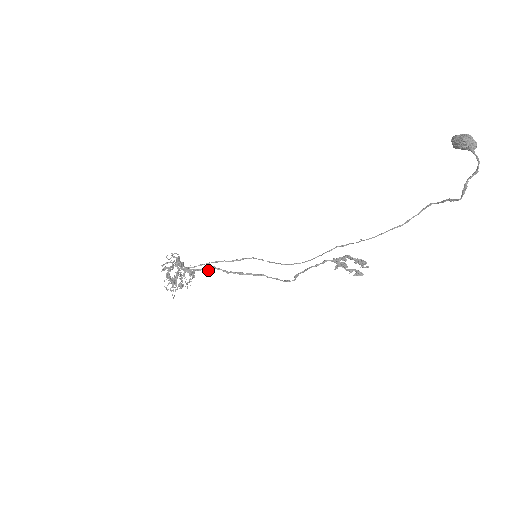
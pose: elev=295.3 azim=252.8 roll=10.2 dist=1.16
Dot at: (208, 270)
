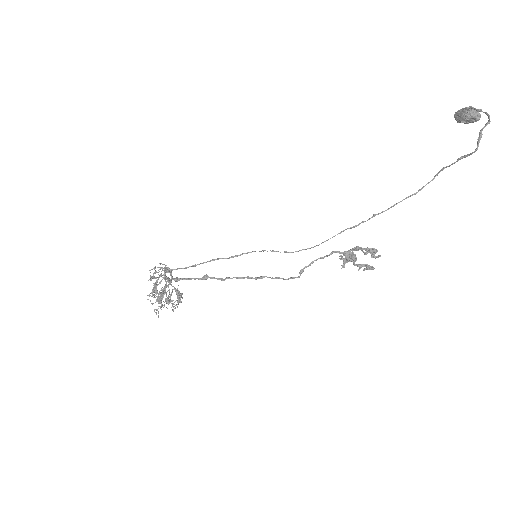
Dot at: (201, 279)
